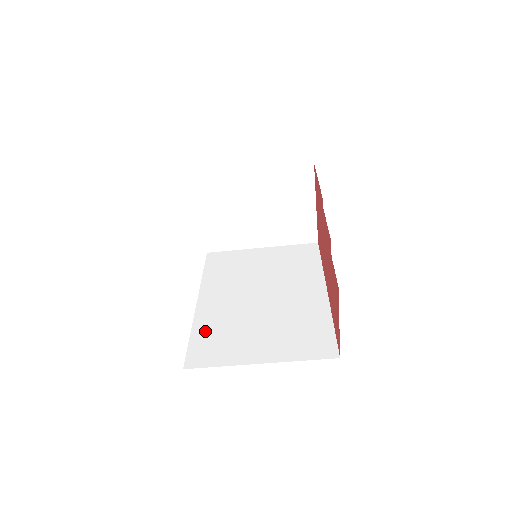
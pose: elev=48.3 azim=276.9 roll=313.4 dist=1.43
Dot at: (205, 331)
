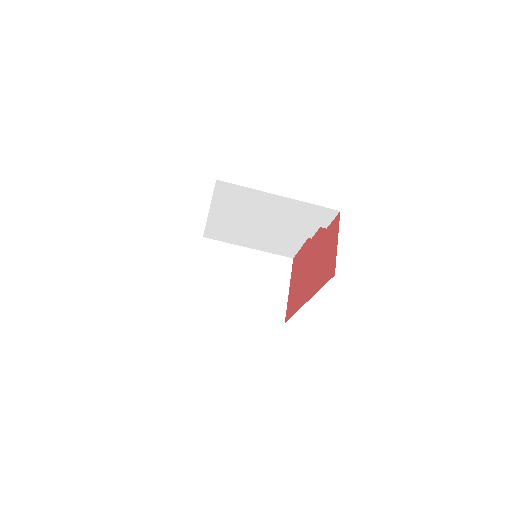
Dot at: occluded
